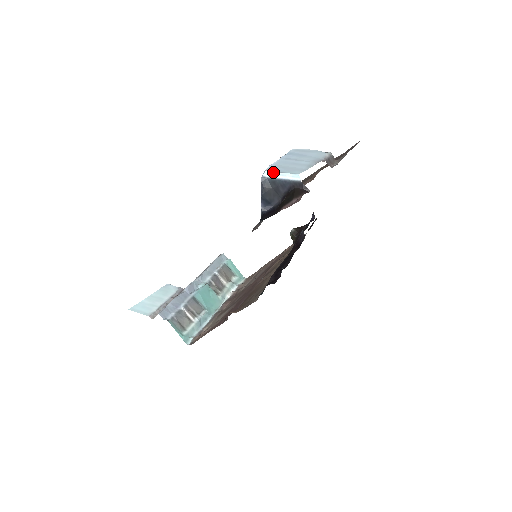
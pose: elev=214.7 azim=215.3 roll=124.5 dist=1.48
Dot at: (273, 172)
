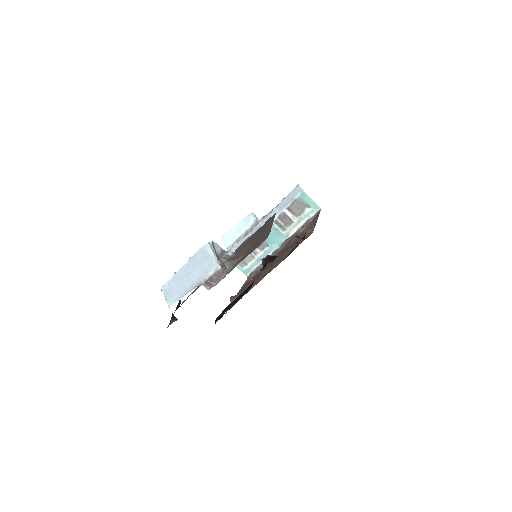
Dot at: (163, 293)
